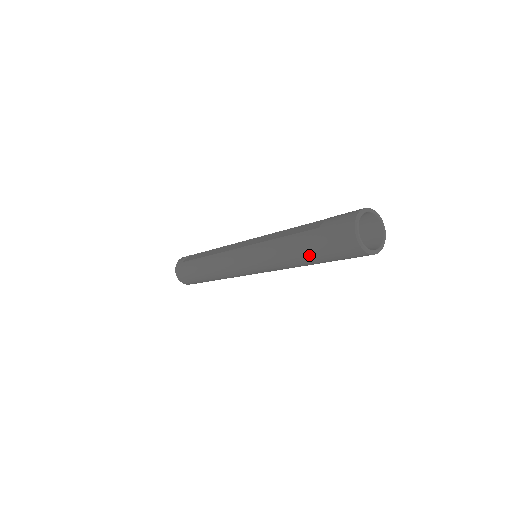
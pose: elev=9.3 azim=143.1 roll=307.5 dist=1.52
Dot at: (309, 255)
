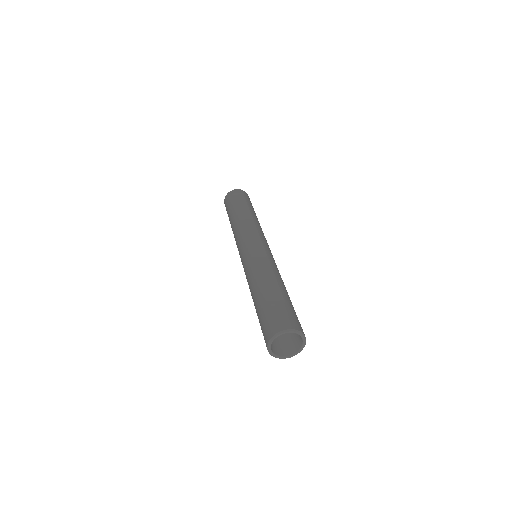
Dot at: (256, 310)
